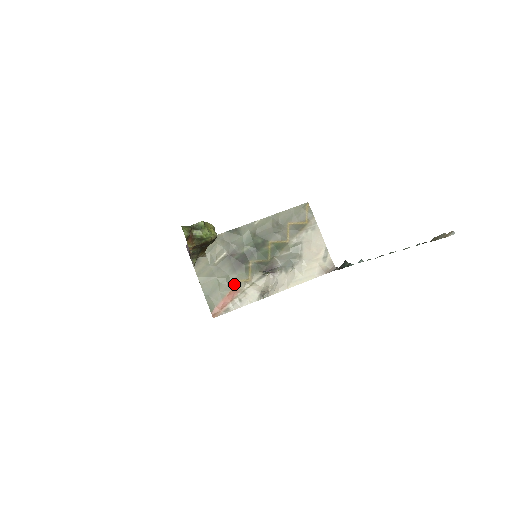
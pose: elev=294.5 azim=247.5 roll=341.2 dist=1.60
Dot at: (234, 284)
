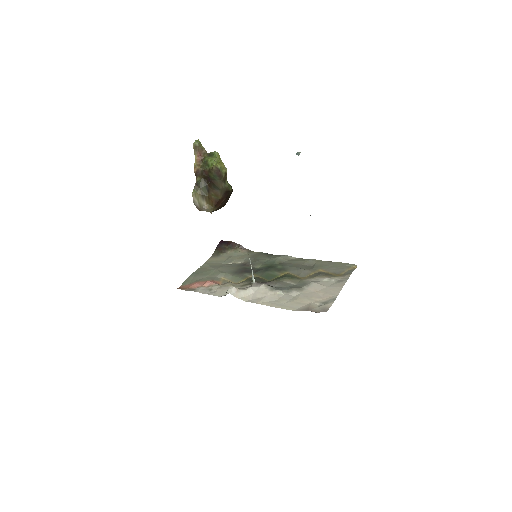
Dot at: (222, 281)
